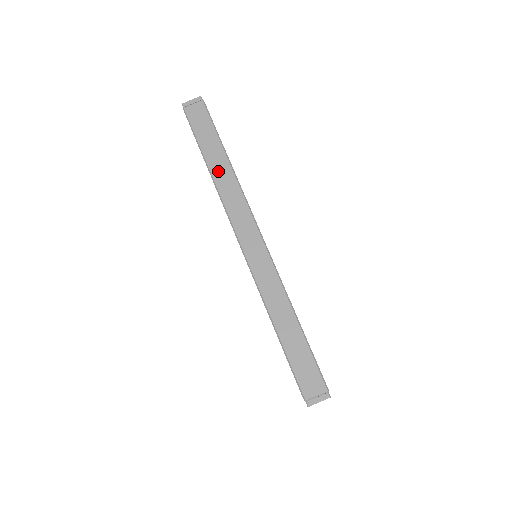
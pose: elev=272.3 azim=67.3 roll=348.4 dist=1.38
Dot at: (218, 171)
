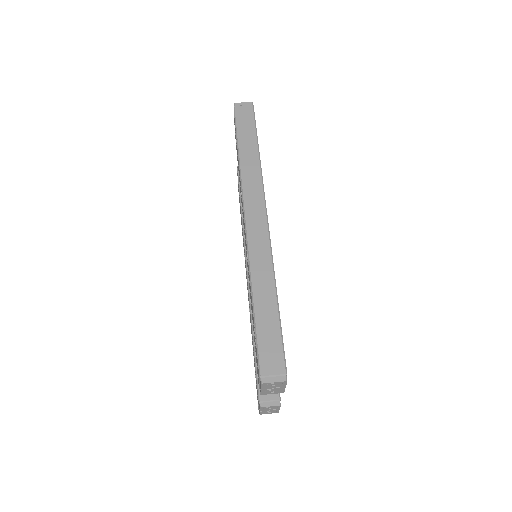
Dot at: (247, 159)
